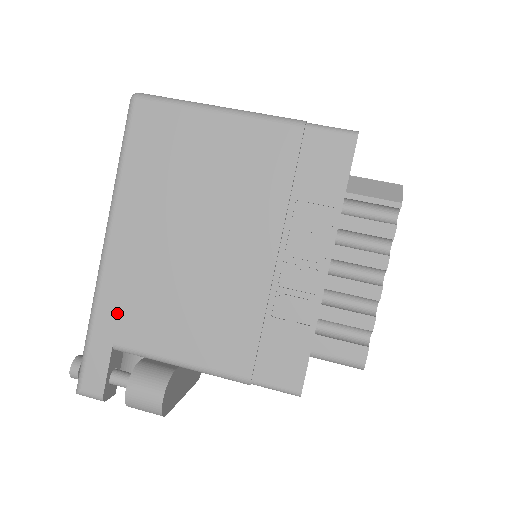
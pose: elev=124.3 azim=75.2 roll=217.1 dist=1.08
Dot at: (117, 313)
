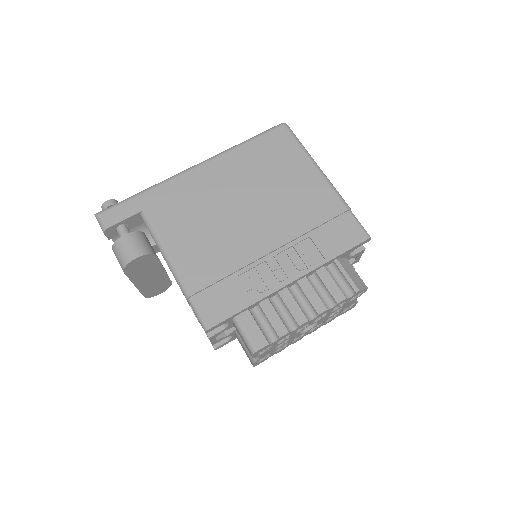
Dot at: (164, 199)
